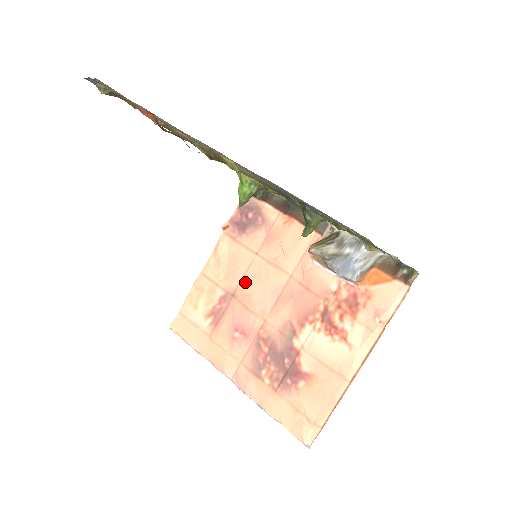
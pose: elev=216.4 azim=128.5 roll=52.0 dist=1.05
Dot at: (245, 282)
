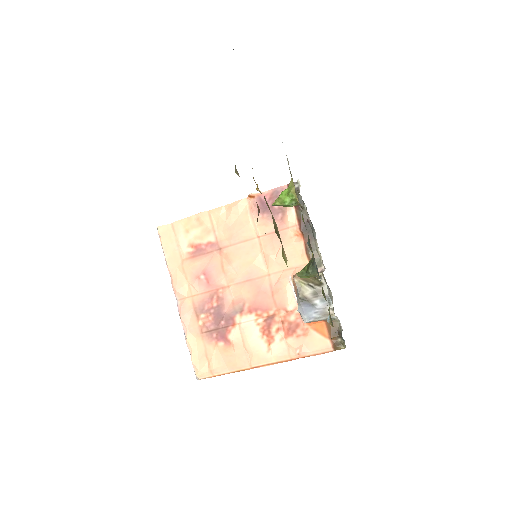
Dot at: (235, 248)
